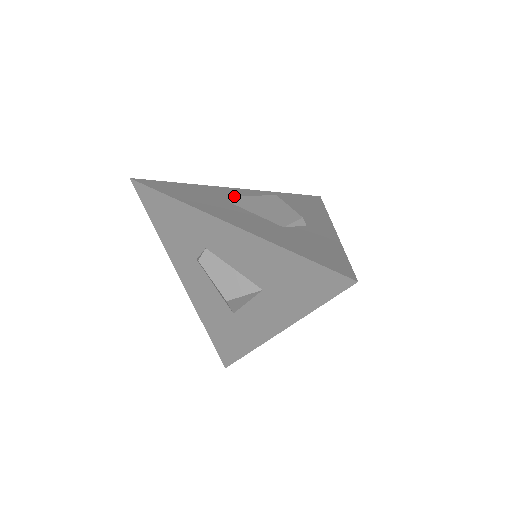
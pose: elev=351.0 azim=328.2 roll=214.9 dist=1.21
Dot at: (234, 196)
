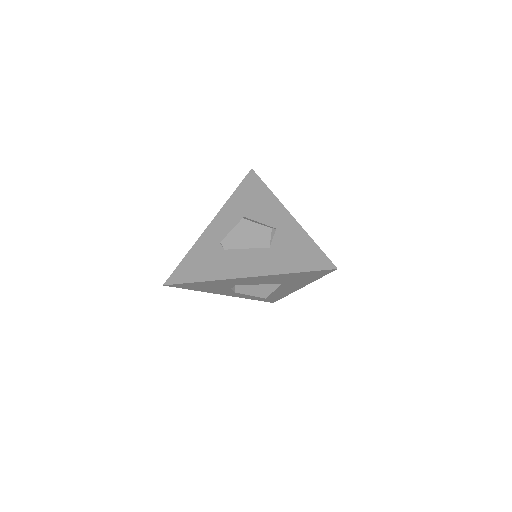
Dot at: (222, 241)
